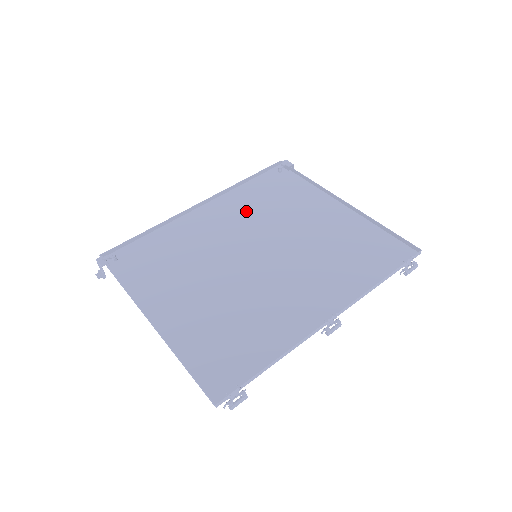
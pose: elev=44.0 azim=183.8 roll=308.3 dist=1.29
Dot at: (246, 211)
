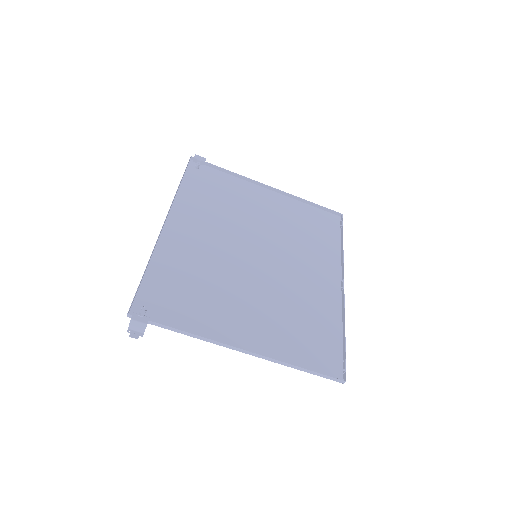
Dot at: (209, 216)
